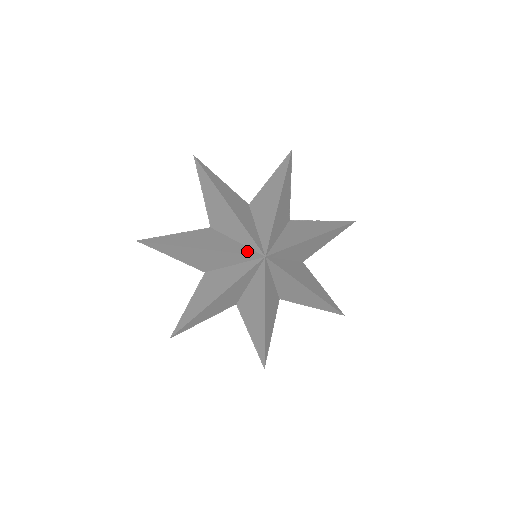
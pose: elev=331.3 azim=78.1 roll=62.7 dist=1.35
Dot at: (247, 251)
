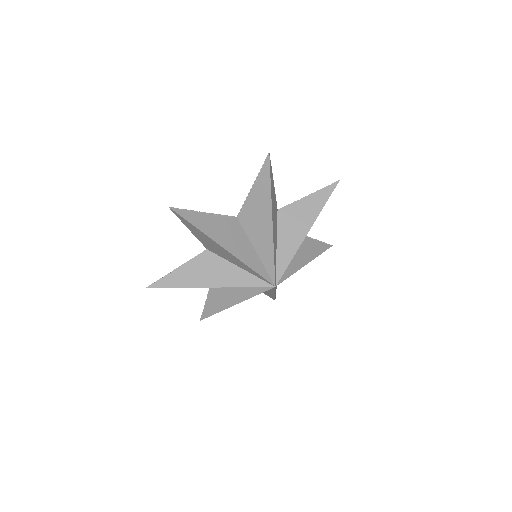
Dot at: (256, 282)
